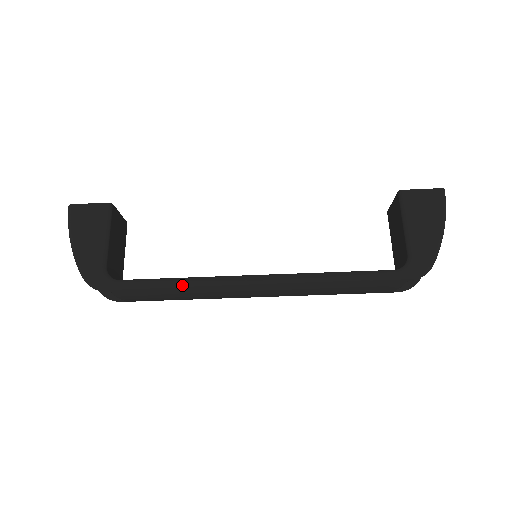
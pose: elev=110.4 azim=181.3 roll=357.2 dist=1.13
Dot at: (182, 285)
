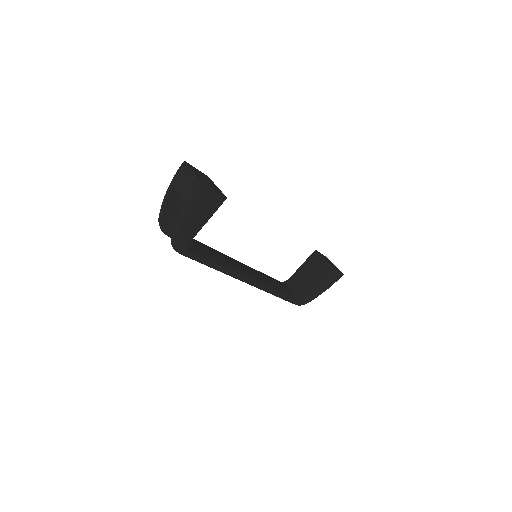
Dot at: occluded
